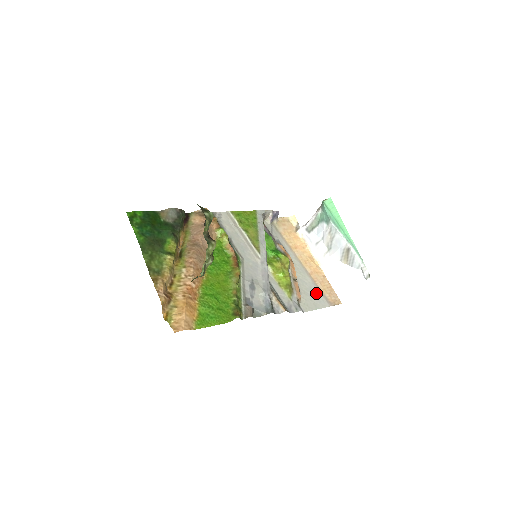
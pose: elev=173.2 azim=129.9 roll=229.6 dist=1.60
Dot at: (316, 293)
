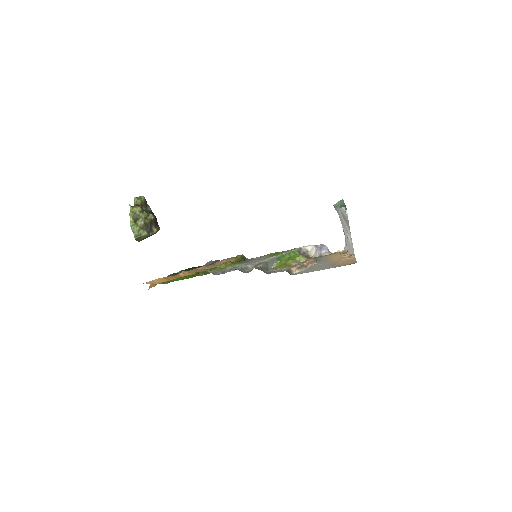
Dot at: (326, 266)
